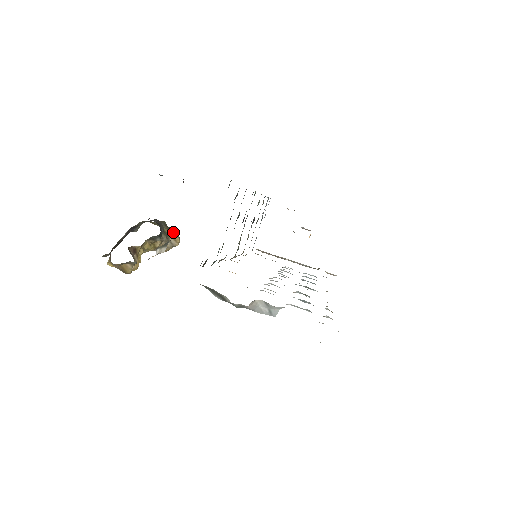
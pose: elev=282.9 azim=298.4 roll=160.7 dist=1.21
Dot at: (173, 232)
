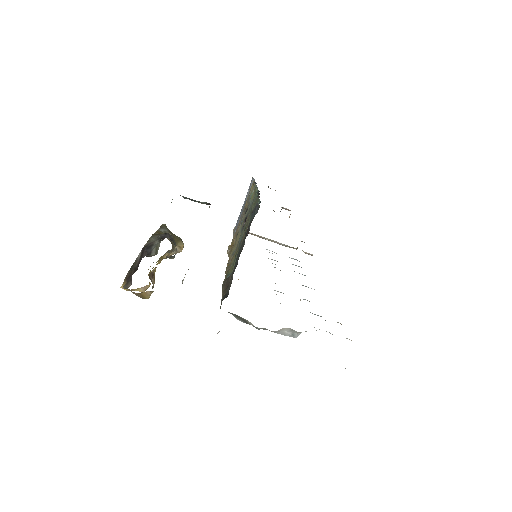
Dot at: (178, 239)
